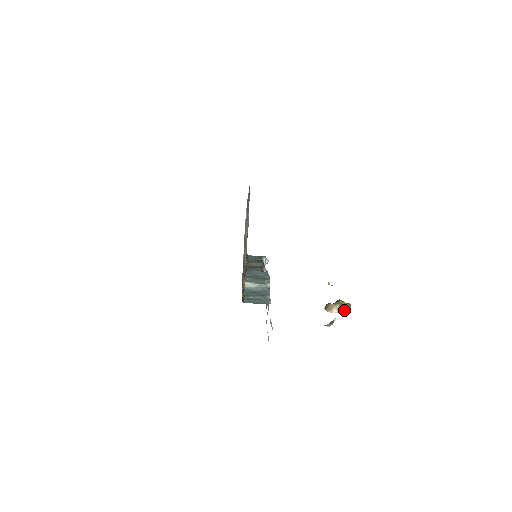
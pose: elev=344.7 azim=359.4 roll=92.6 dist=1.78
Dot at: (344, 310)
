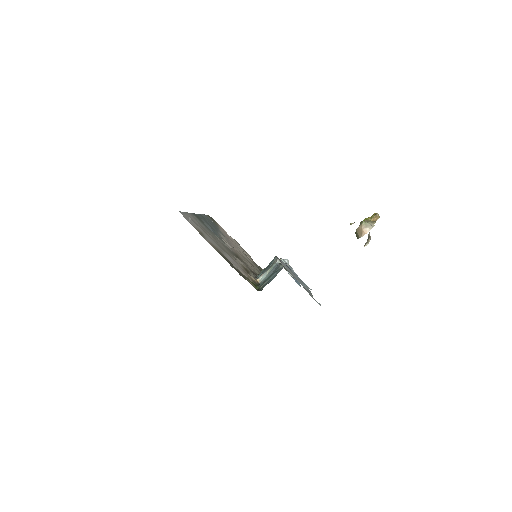
Dot at: (374, 222)
